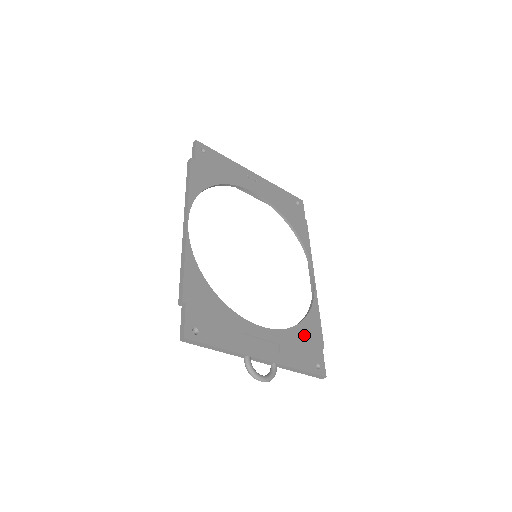
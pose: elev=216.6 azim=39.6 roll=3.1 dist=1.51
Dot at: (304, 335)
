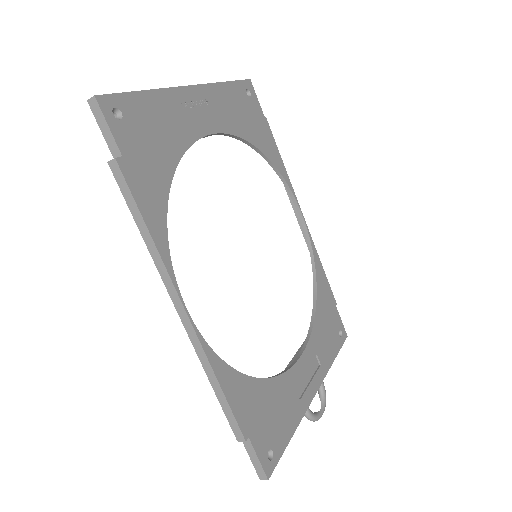
Dot at: (323, 312)
